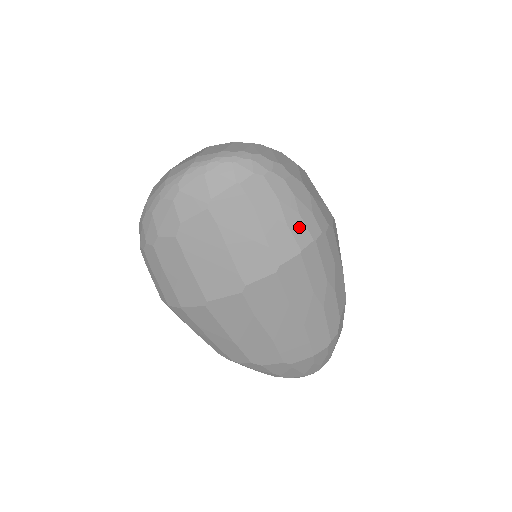
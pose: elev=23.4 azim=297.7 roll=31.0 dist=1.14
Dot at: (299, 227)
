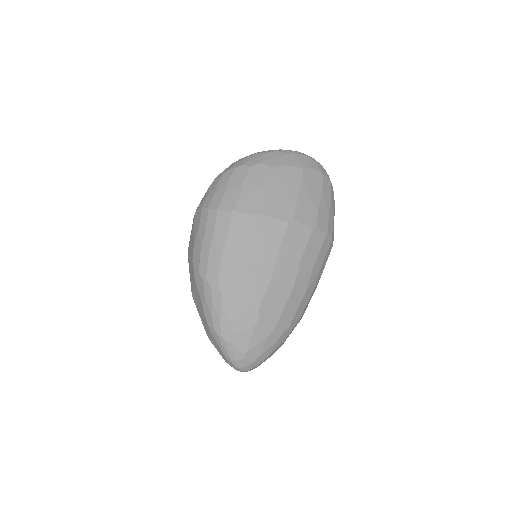
Dot at: (331, 223)
